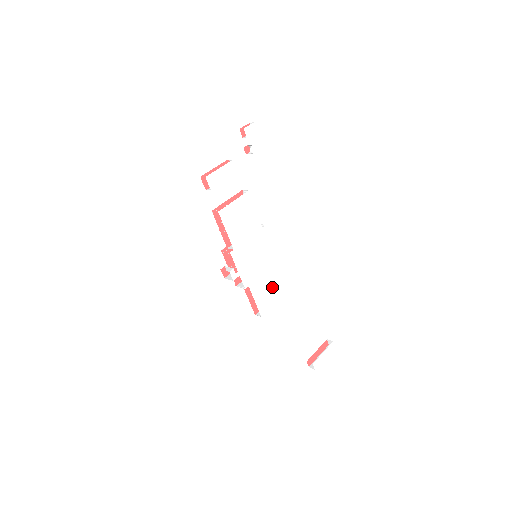
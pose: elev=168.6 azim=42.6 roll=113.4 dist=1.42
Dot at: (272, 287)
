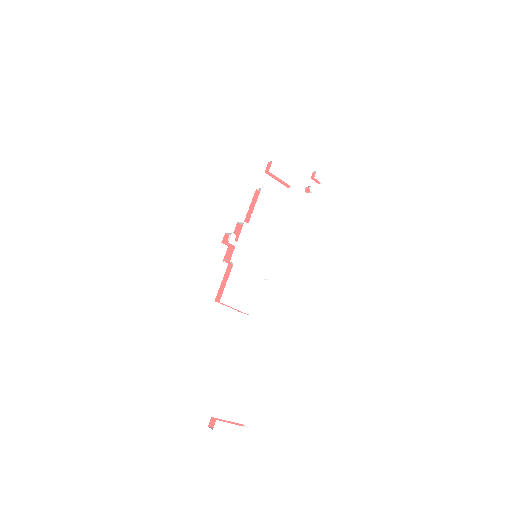
Dot at: (247, 292)
